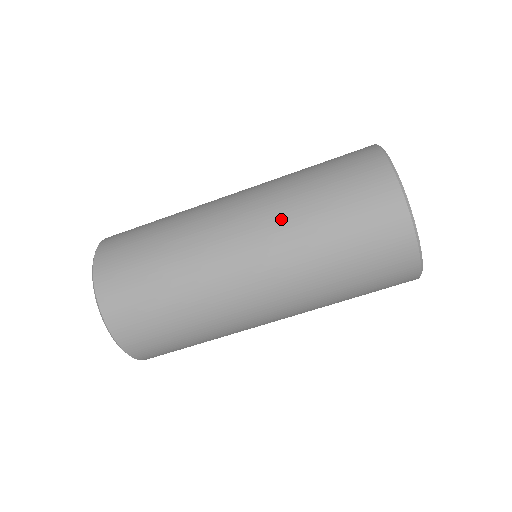
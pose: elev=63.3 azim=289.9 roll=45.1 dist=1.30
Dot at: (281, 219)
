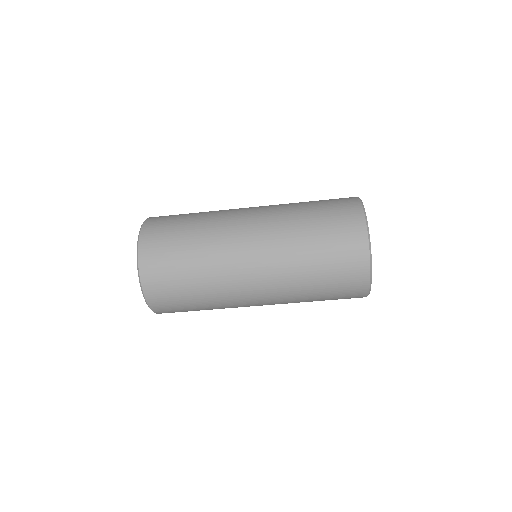
Dot at: (281, 214)
